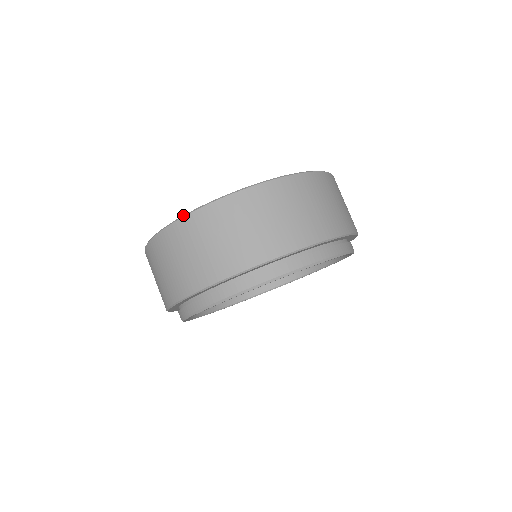
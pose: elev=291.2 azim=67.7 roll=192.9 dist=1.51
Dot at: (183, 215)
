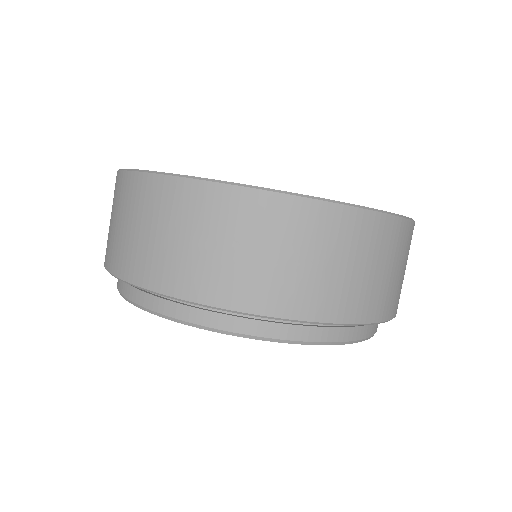
Dot at: occluded
